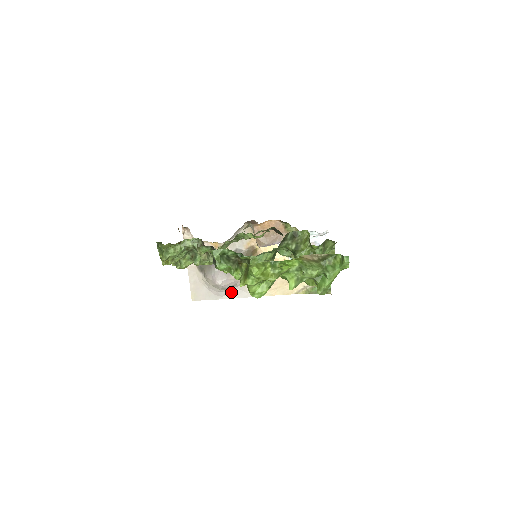
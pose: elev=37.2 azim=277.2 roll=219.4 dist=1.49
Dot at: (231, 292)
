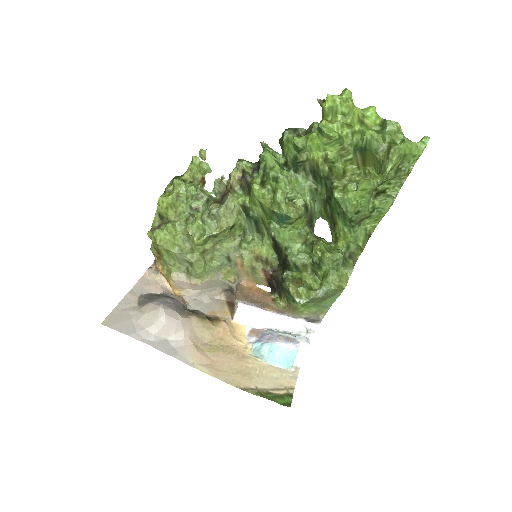
Dot at: (160, 342)
